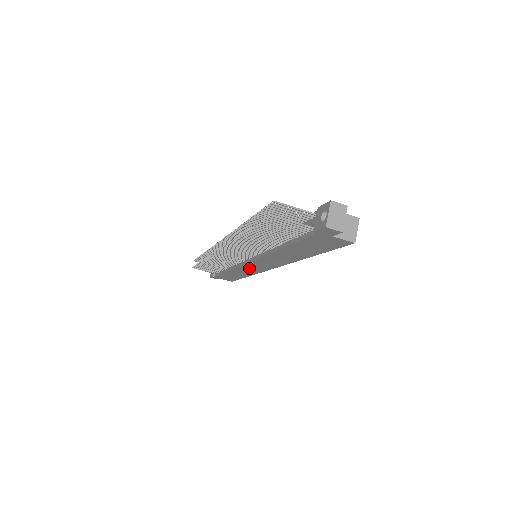
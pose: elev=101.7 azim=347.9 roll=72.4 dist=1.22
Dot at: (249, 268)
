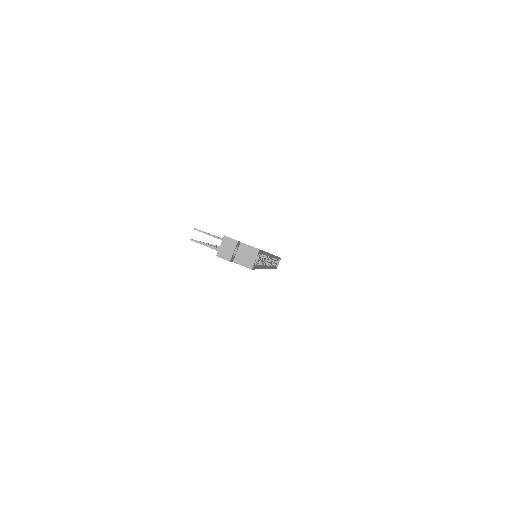
Dot at: occluded
